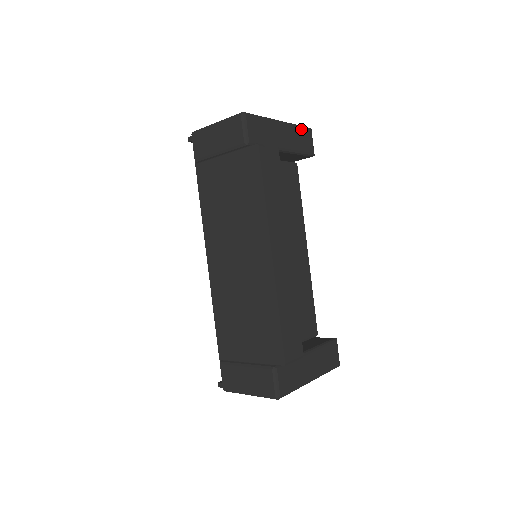
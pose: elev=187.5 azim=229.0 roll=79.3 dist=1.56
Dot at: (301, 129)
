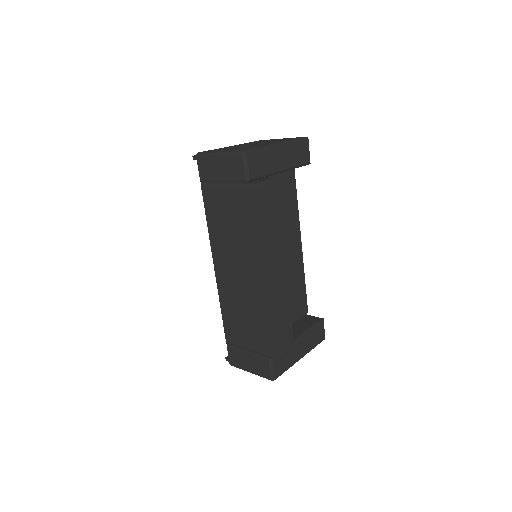
Dot at: (298, 143)
